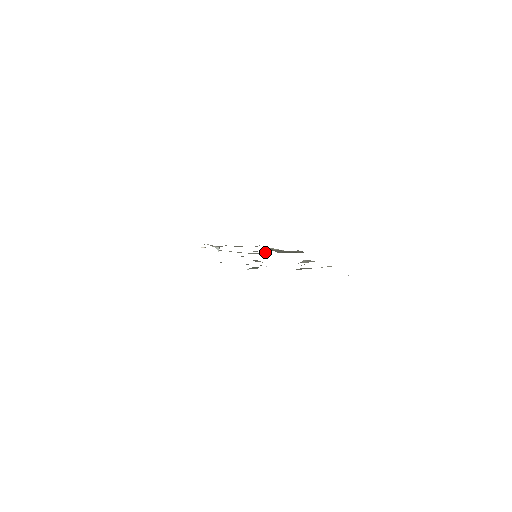
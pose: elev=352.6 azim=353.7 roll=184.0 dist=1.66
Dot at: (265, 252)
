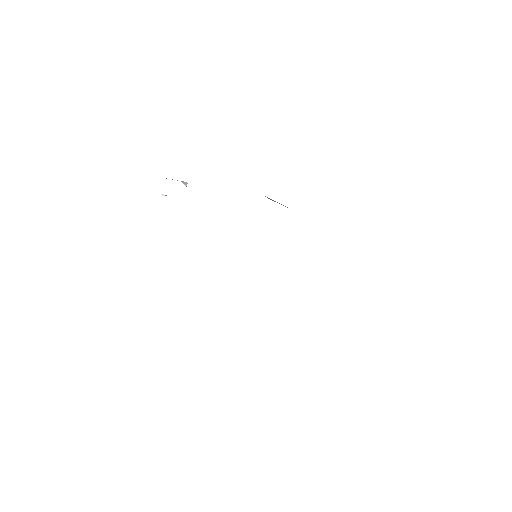
Dot at: occluded
